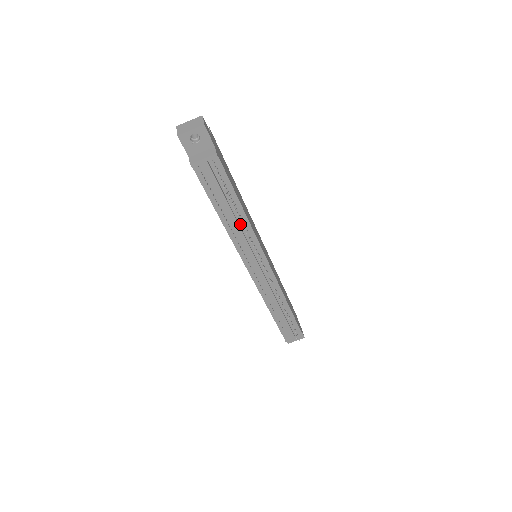
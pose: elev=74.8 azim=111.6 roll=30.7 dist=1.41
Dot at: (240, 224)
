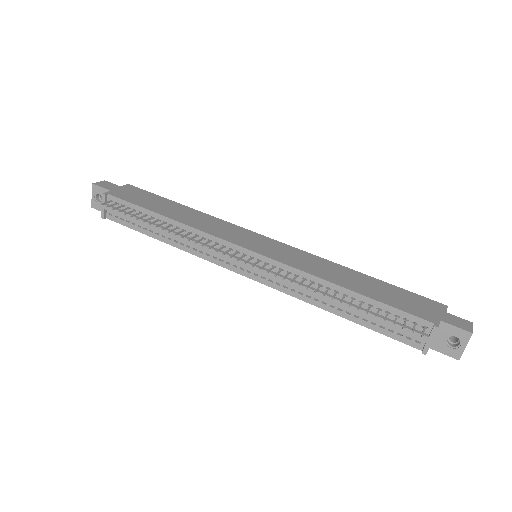
Dot at: (181, 233)
